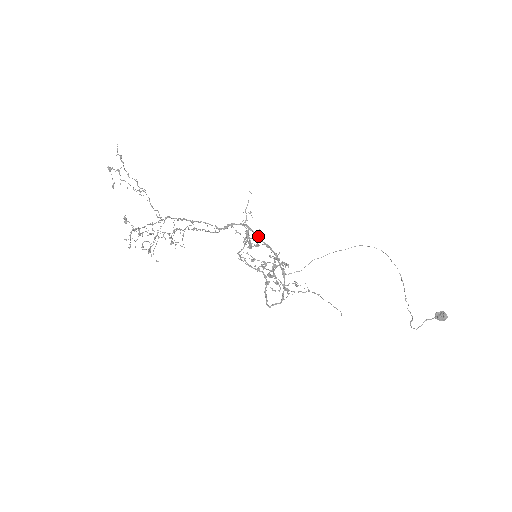
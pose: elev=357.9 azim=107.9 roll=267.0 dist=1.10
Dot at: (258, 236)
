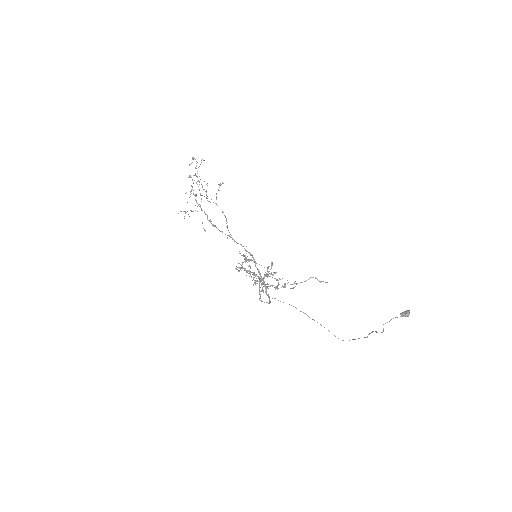
Dot at: occluded
